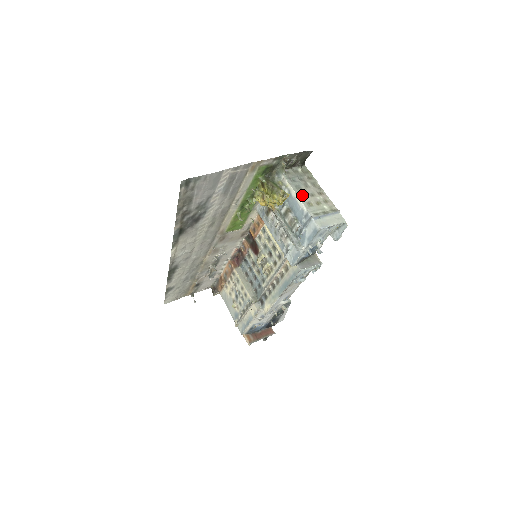
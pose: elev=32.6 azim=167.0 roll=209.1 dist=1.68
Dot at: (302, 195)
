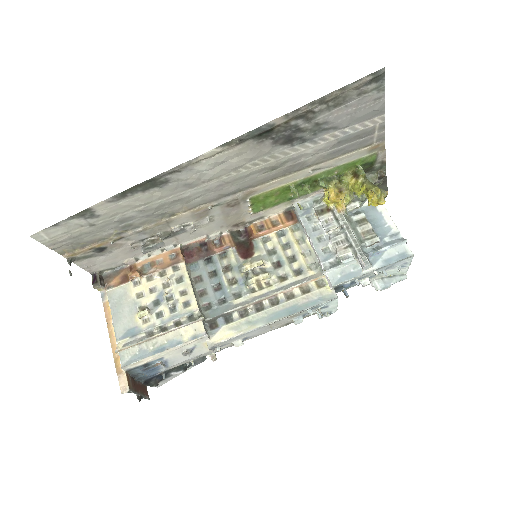
Dot at: occluded
